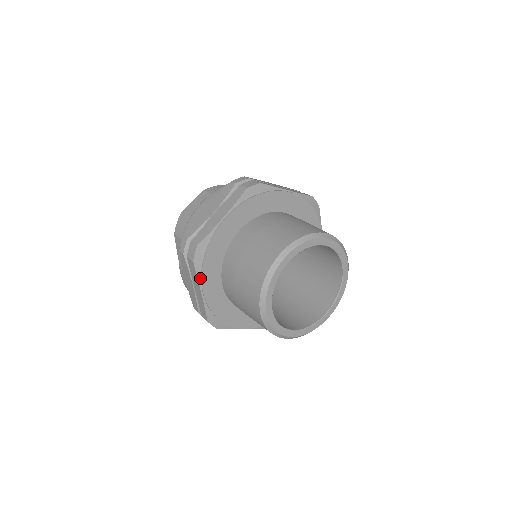
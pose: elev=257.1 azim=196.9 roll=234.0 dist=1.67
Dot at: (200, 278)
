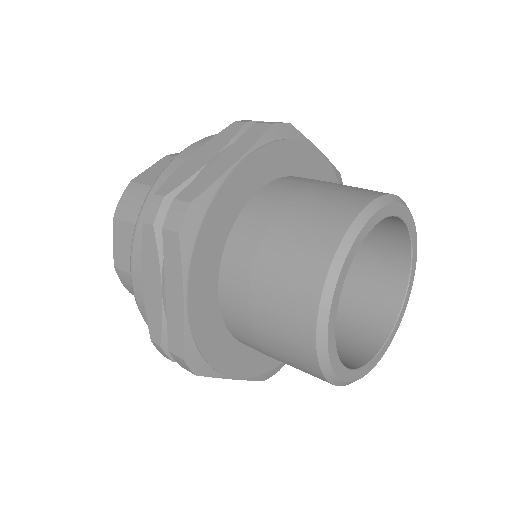
Dot at: (220, 375)
